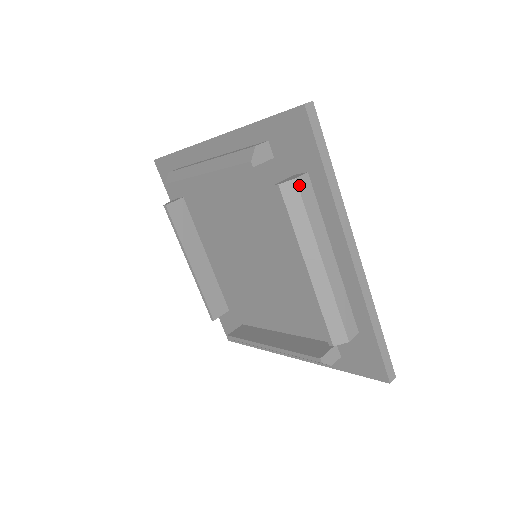
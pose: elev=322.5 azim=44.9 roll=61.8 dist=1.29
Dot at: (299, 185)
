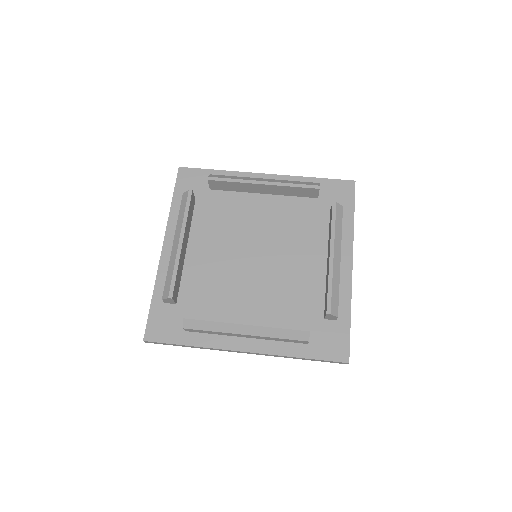
Dot at: (342, 211)
